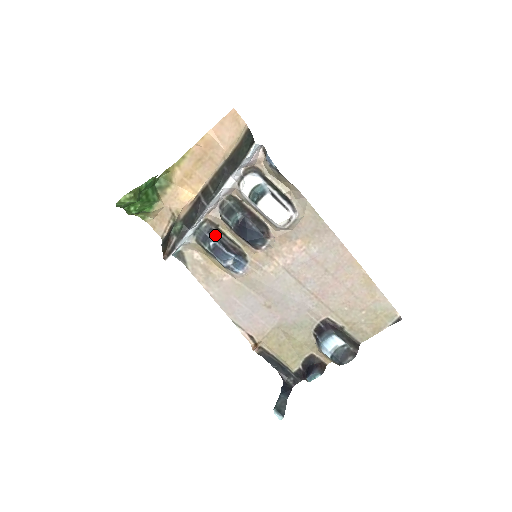
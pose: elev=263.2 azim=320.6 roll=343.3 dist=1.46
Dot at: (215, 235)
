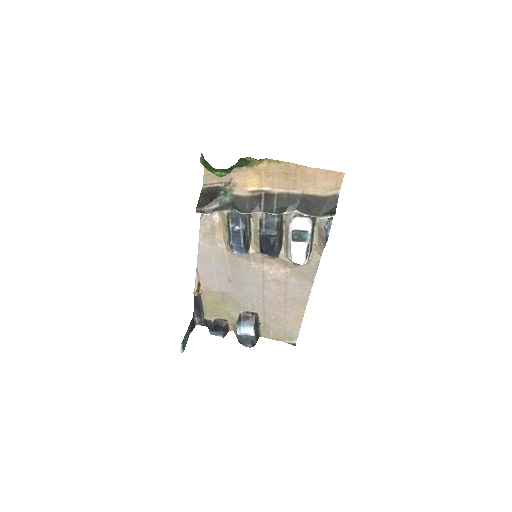
Dot at: (245, 225)
